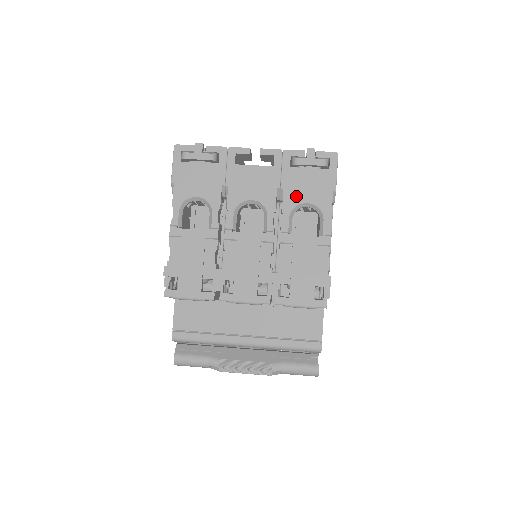
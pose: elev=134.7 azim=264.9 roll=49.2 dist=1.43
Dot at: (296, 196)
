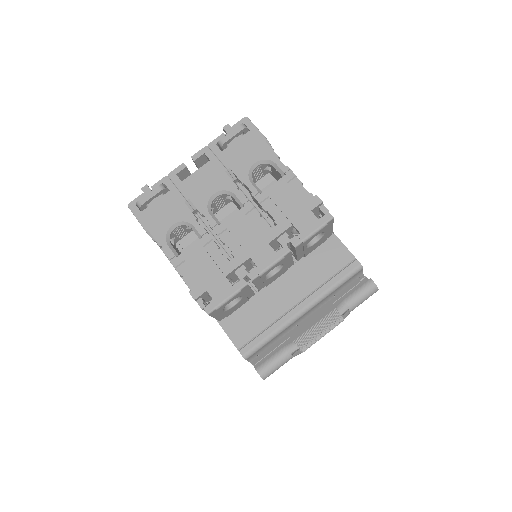
Dot at: (243, 165)
